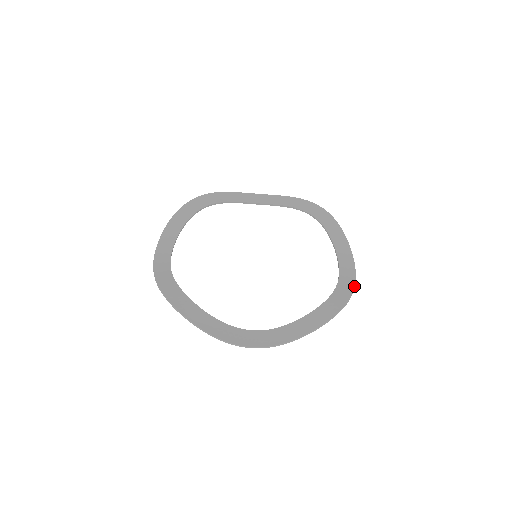
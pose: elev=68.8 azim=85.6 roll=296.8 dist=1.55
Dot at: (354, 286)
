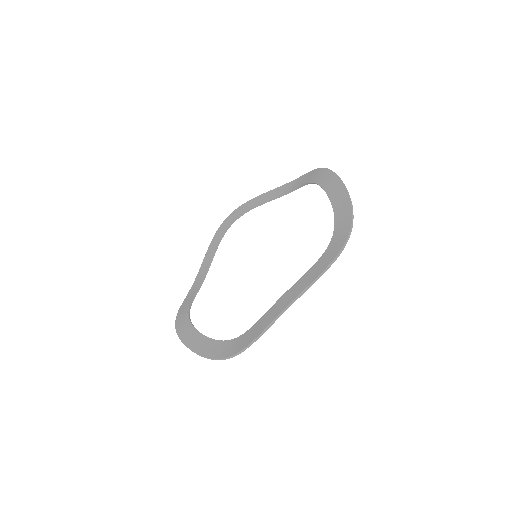
Dot at: (333, 258)
